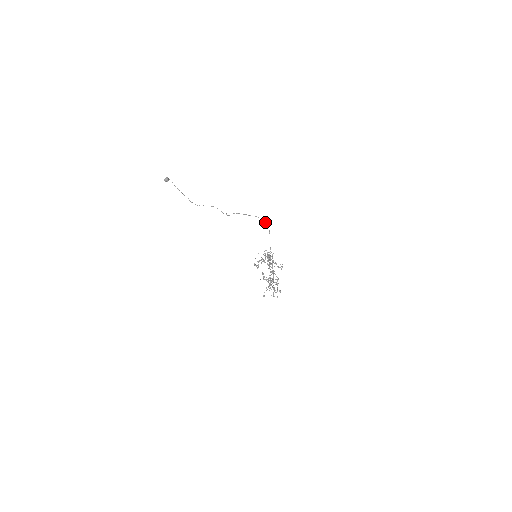
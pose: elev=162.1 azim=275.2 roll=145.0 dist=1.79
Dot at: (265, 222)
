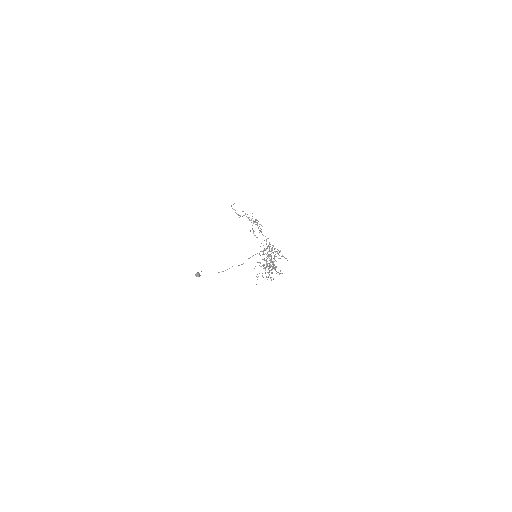
Dot at: (277, 249)
